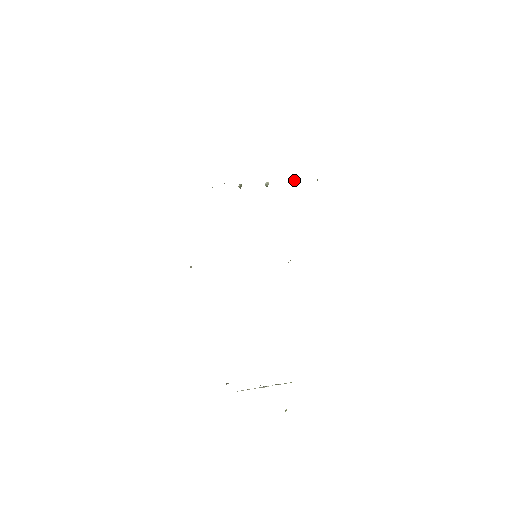
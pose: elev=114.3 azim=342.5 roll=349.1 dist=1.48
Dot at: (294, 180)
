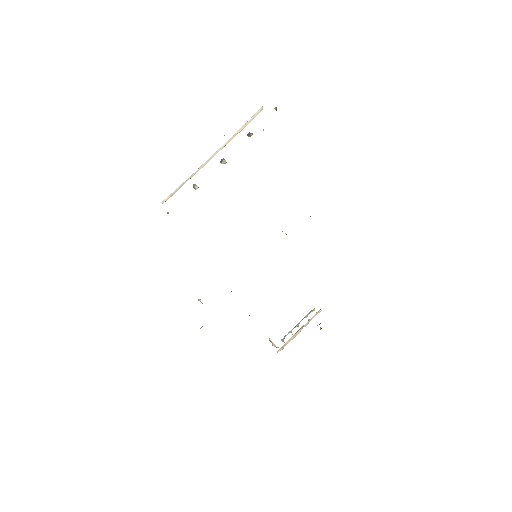
Dot at: (252, 134)
